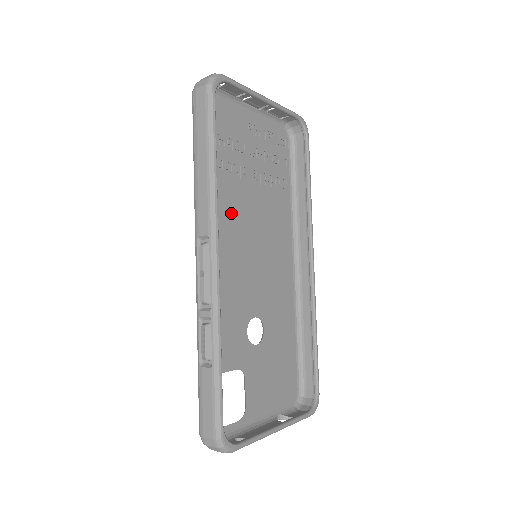
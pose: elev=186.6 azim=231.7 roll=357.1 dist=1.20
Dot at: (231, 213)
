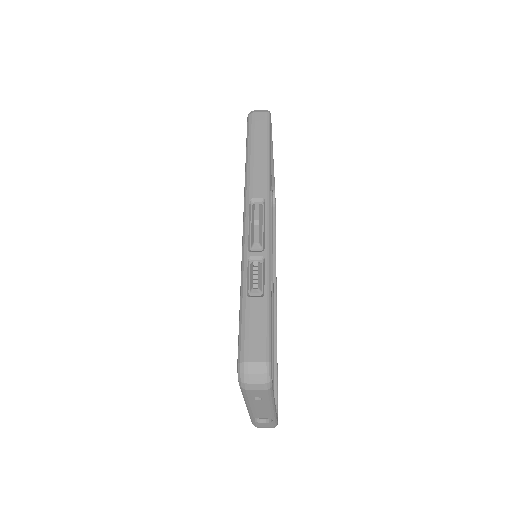
Dot at: occluded
